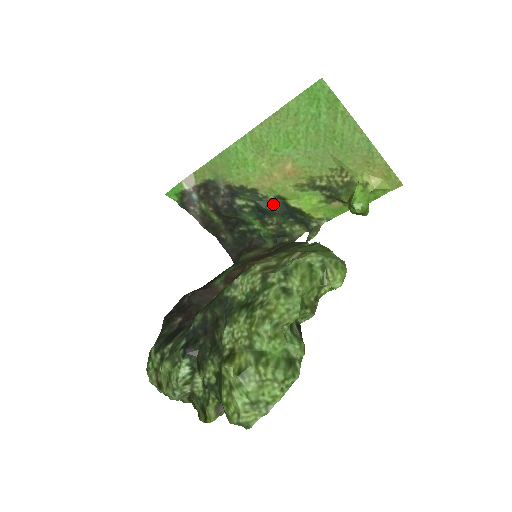
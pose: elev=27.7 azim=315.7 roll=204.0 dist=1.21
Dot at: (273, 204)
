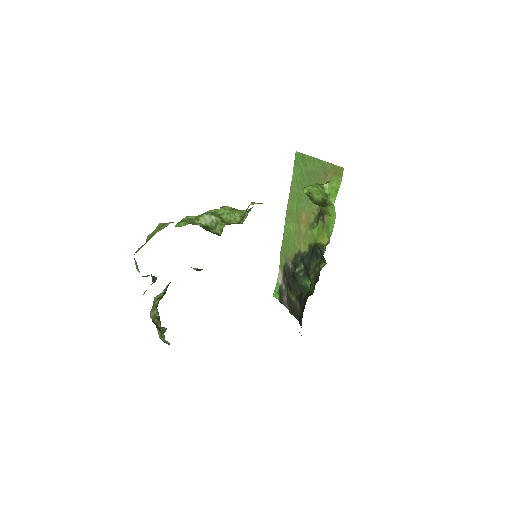
Dot at: (308, 255)
